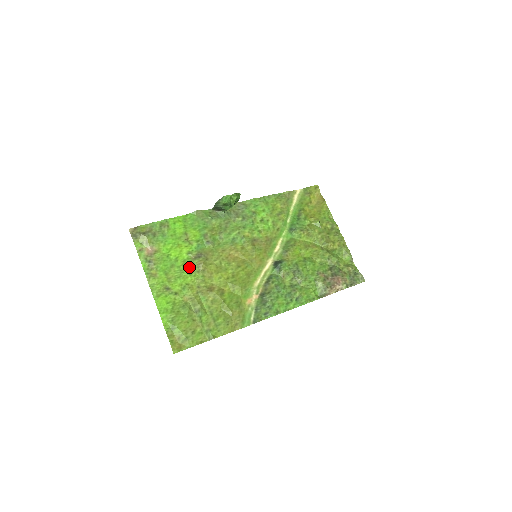
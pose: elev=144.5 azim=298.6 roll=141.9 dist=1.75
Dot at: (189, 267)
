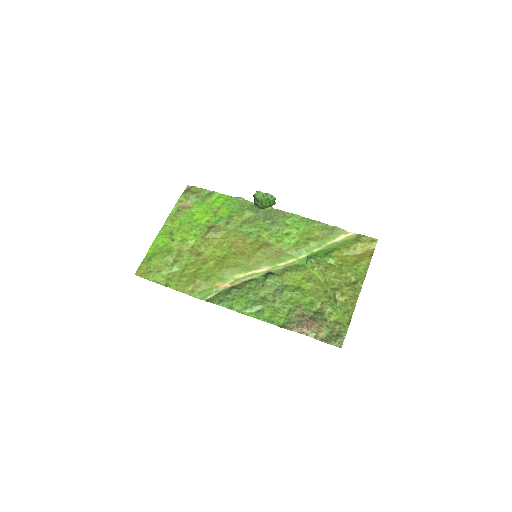
Dot at: (199, 230)
